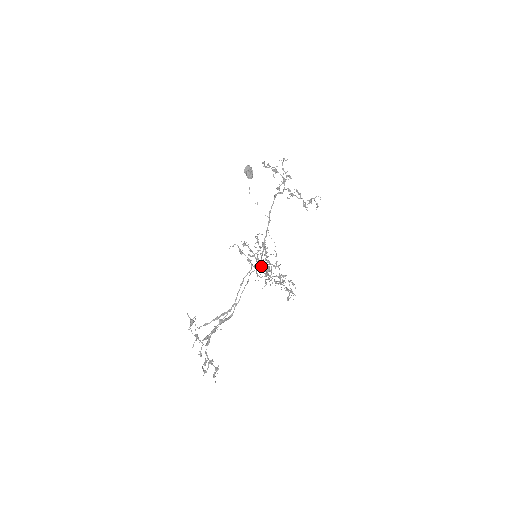
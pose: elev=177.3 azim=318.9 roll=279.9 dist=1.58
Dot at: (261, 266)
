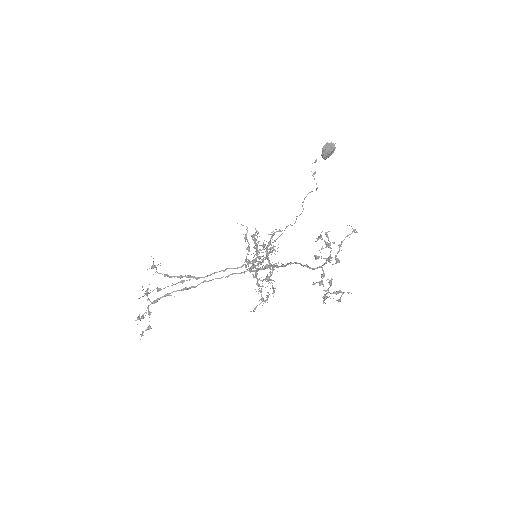
Dot at: (254, 267)
